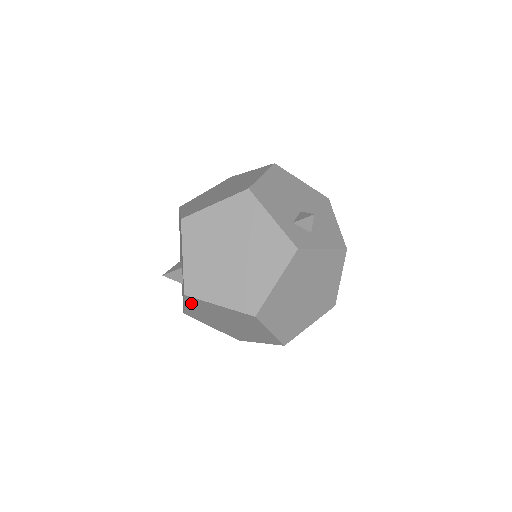
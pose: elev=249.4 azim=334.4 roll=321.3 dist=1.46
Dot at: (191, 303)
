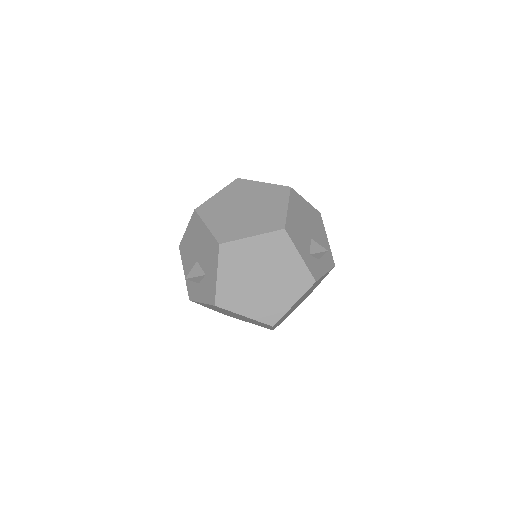
Dot at: (213, 306)
